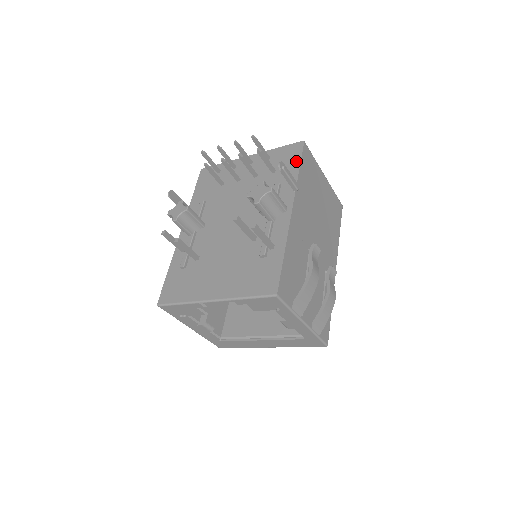
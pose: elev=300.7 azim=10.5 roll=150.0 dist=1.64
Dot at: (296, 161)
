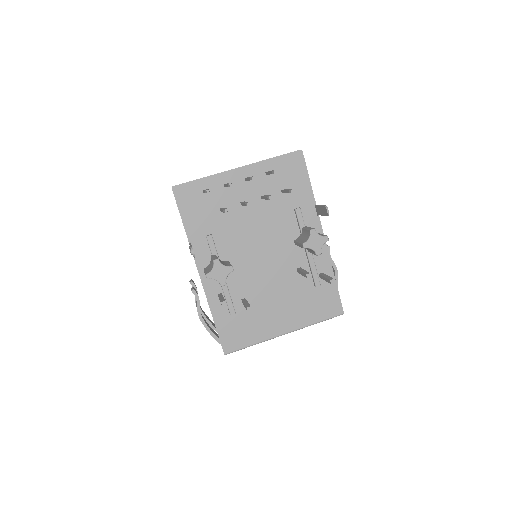
Dot at: (304, 178)
